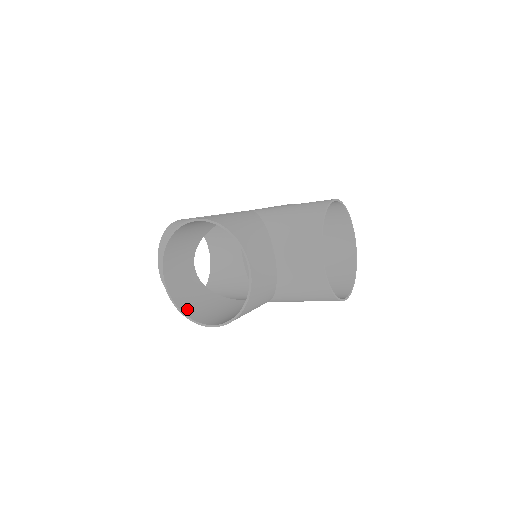
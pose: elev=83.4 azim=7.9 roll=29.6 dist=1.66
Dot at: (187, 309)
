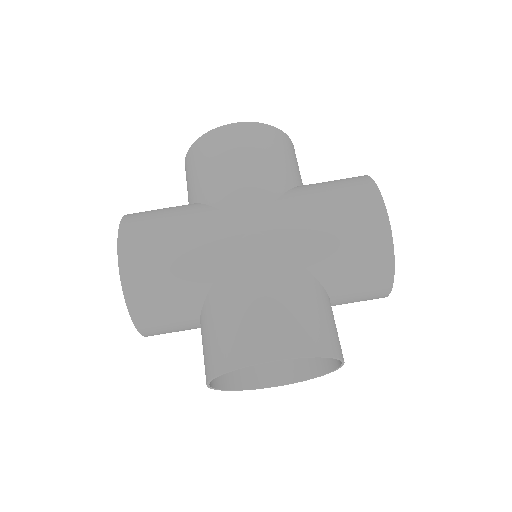
Dot at: occluded
